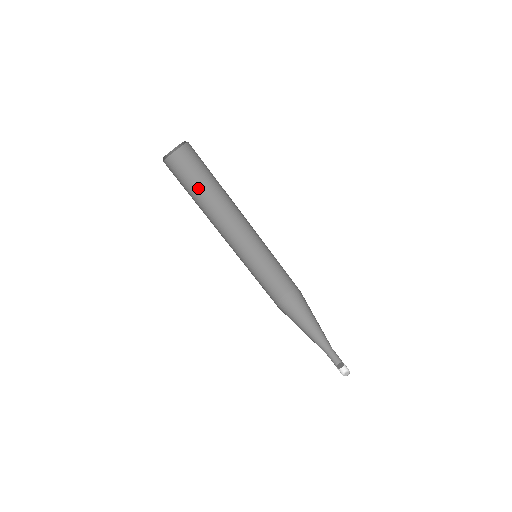
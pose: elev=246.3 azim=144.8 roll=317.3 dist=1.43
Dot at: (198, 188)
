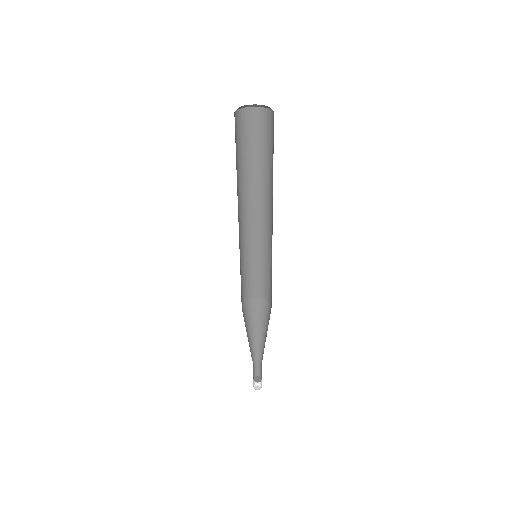
Dot at: (242, 159)
